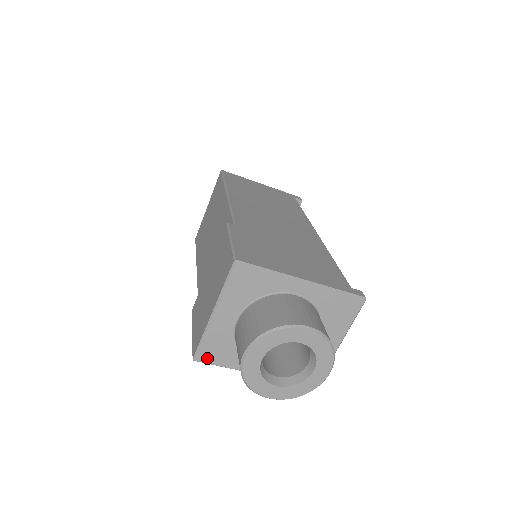
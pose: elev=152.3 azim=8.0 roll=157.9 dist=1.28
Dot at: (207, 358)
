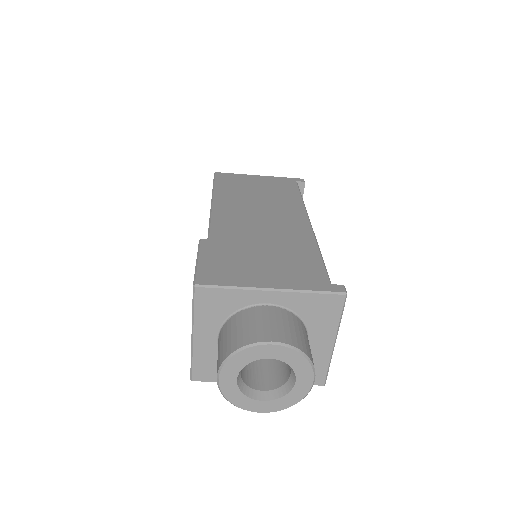
Dot at: (203, 377)
